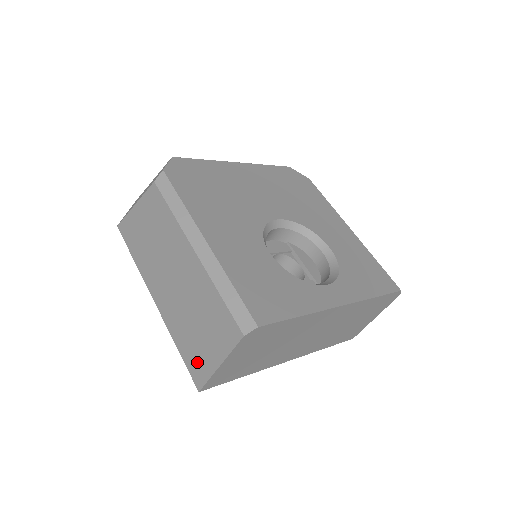
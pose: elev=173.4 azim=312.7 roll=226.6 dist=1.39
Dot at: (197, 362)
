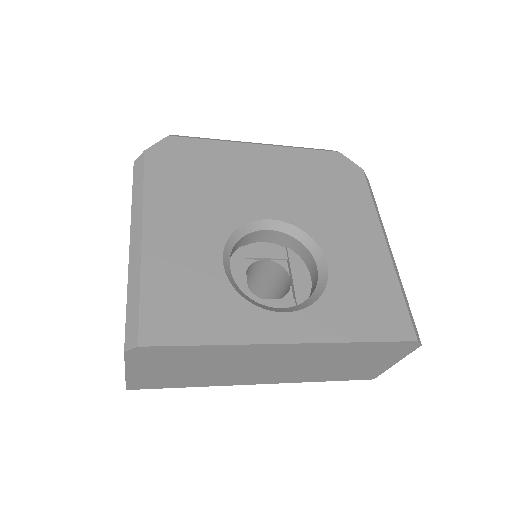
Dot at: occluded
